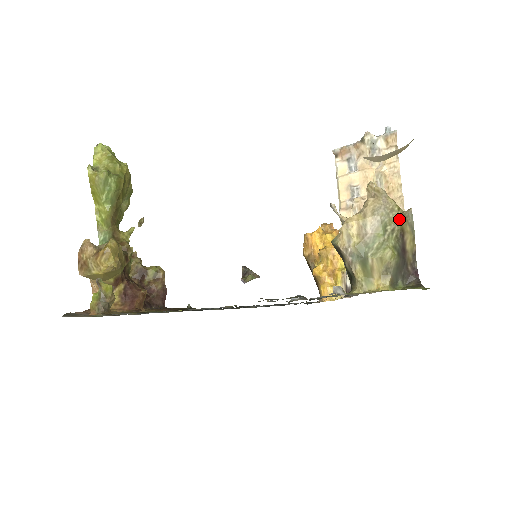
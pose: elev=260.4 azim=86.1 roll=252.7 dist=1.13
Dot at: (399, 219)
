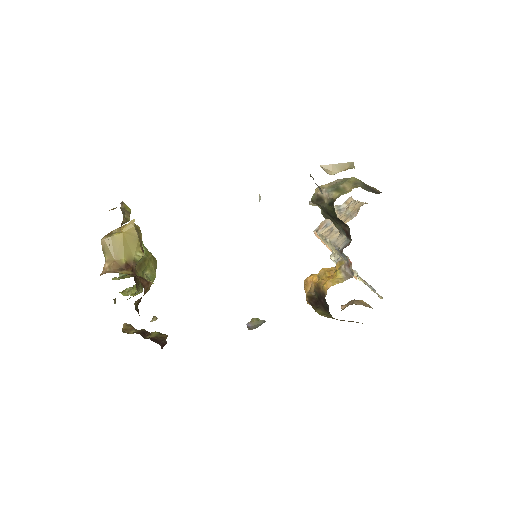
Dot at: occluded
